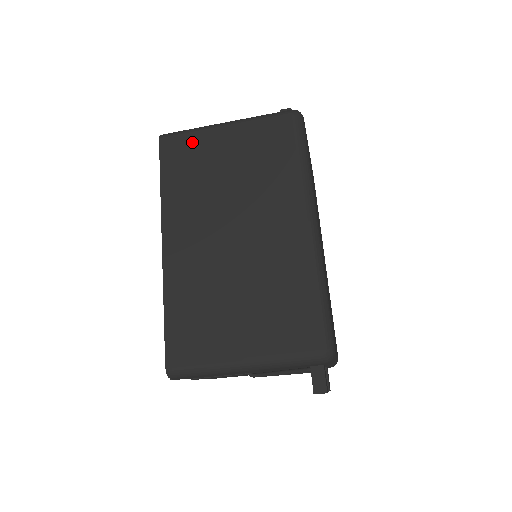
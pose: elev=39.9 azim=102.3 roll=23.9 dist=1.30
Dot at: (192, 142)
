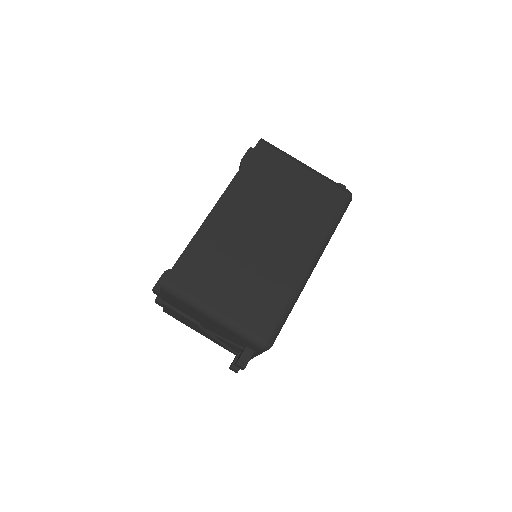
Dot at: (278, 159)
